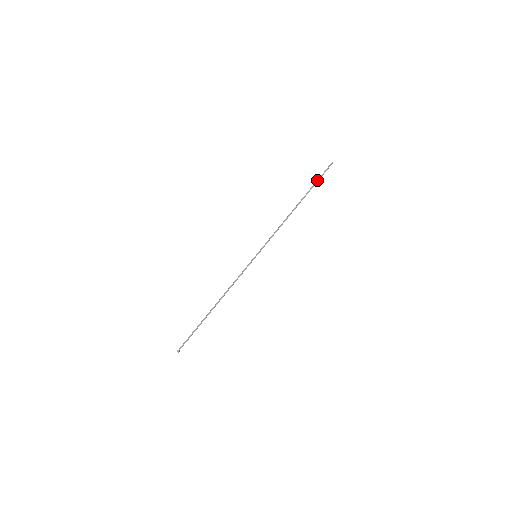
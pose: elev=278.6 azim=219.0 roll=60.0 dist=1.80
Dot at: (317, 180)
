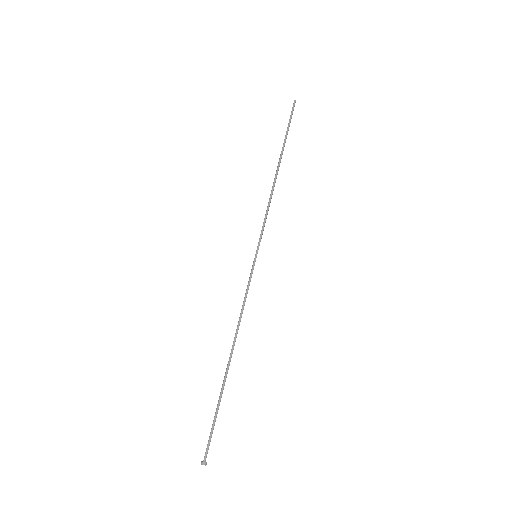
Dot at: (287, 127)
